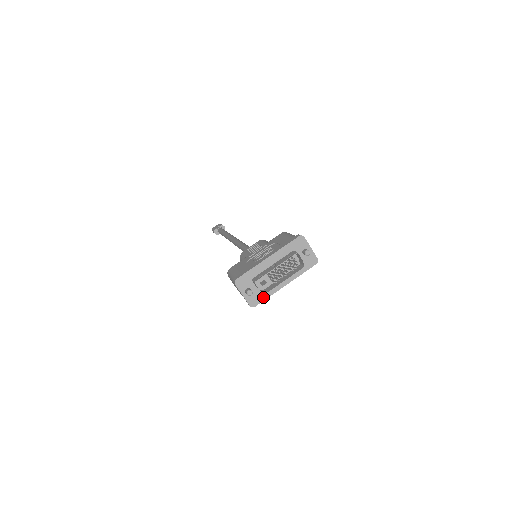
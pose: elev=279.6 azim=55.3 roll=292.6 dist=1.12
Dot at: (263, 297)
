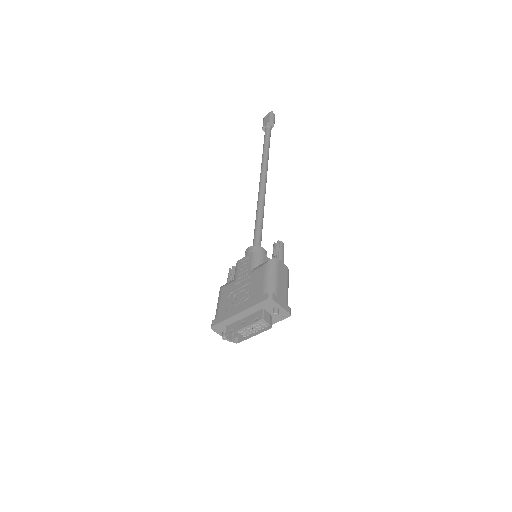
Dot at: occluded
